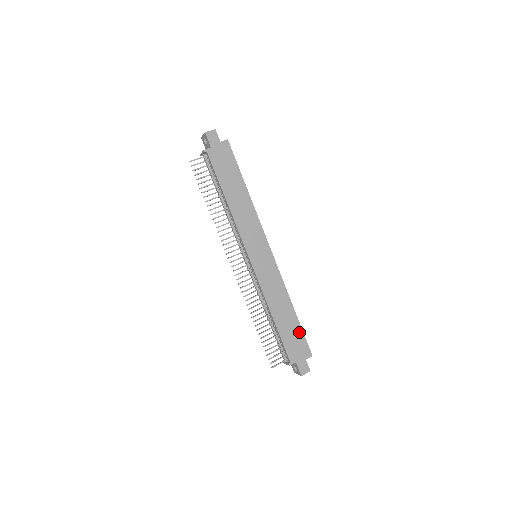
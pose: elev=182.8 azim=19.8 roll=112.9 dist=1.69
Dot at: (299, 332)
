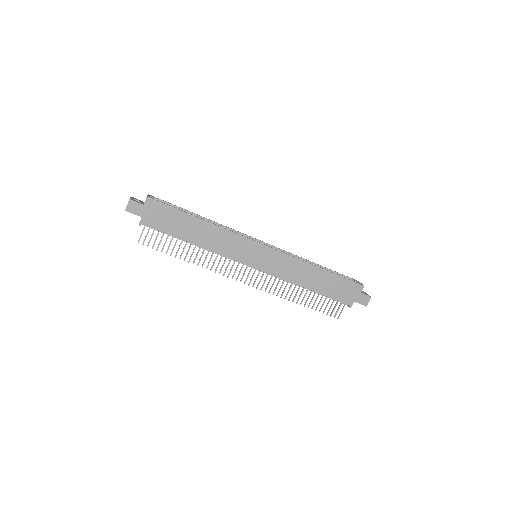
Dot at: (339, 280)
